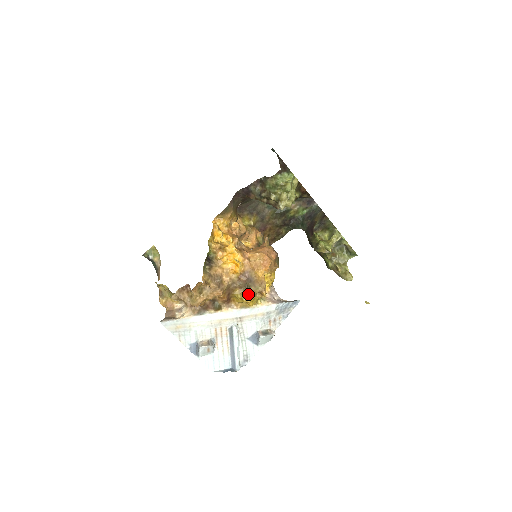
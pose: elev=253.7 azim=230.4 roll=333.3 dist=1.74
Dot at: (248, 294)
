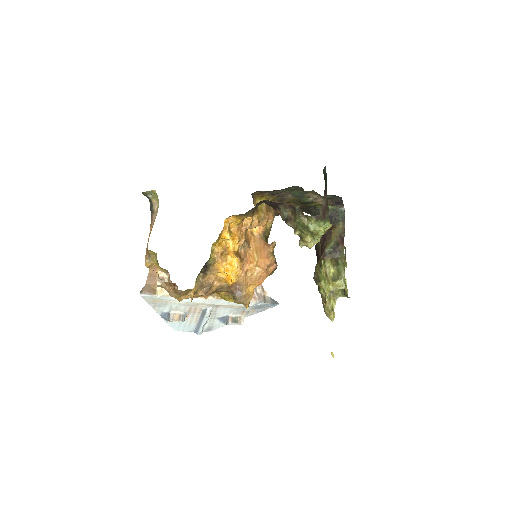
Dot at: (232, 299)
